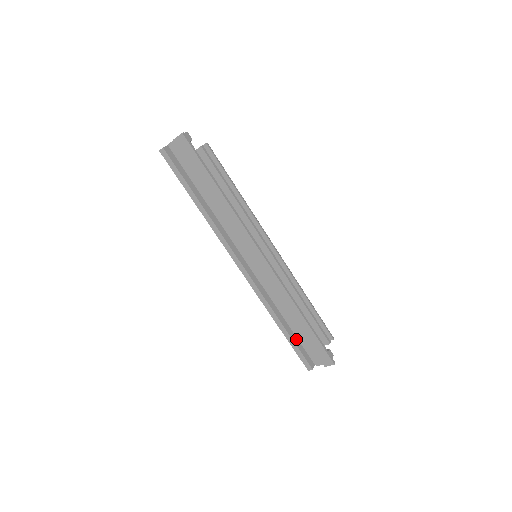
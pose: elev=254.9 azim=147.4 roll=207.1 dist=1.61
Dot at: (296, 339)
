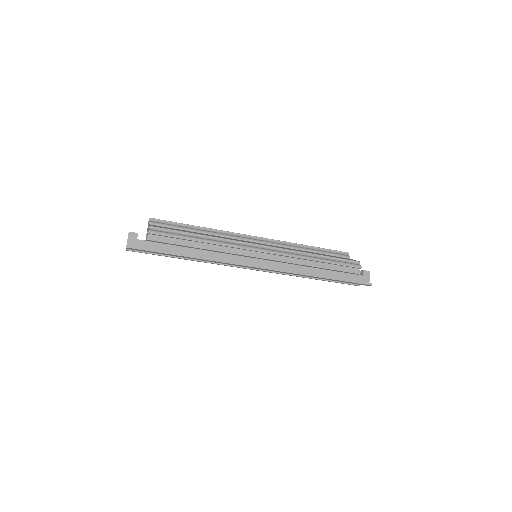
Dot at: occluded
